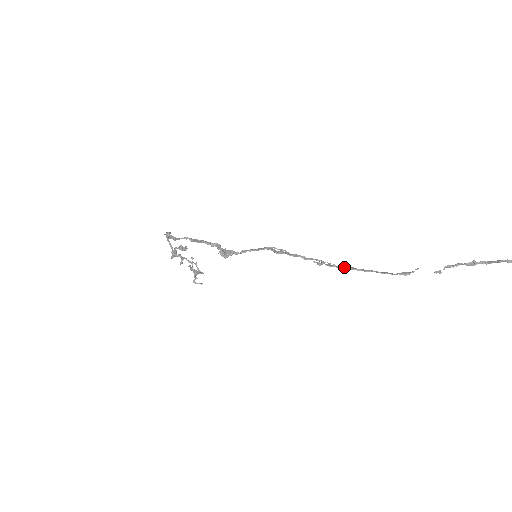
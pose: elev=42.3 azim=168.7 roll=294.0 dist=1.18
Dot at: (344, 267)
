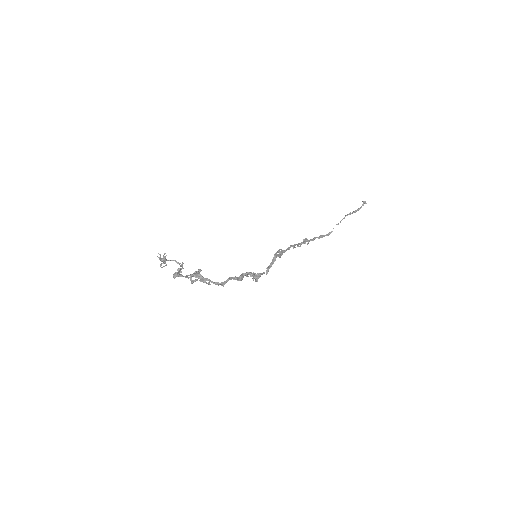
Dot at: occluded
